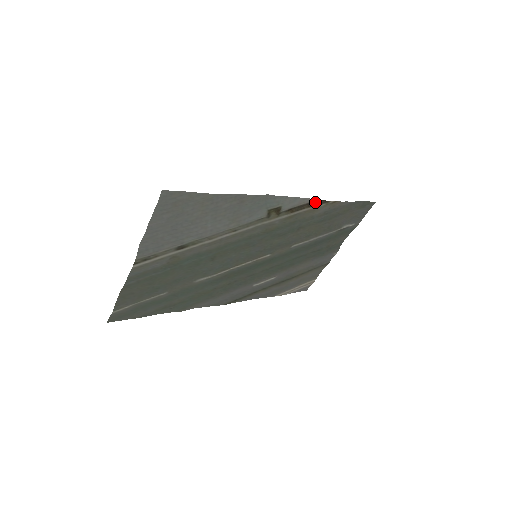
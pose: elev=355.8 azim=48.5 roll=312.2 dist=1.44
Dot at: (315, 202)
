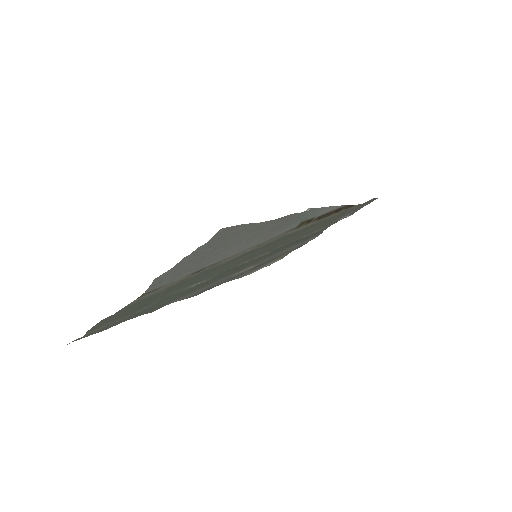
Dot at: (343, 207)
